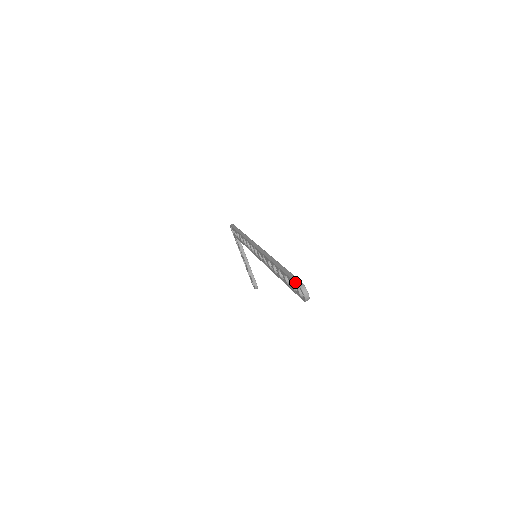
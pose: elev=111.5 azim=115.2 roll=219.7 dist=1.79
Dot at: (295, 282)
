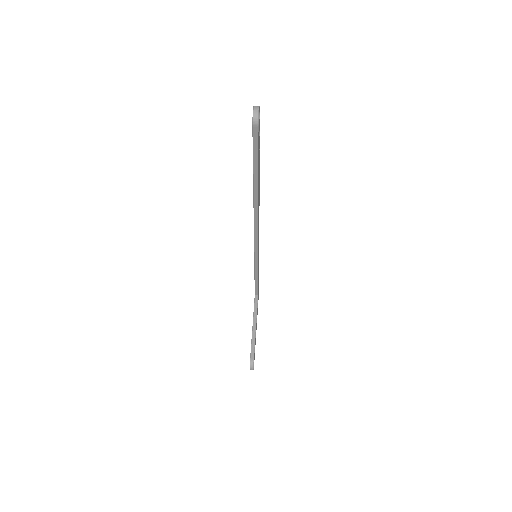
Dot at: occluded
